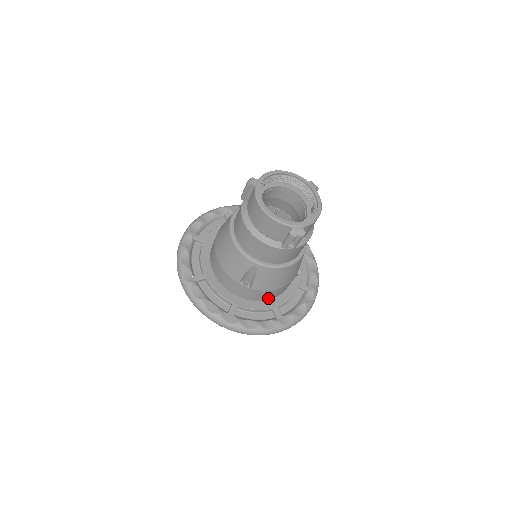
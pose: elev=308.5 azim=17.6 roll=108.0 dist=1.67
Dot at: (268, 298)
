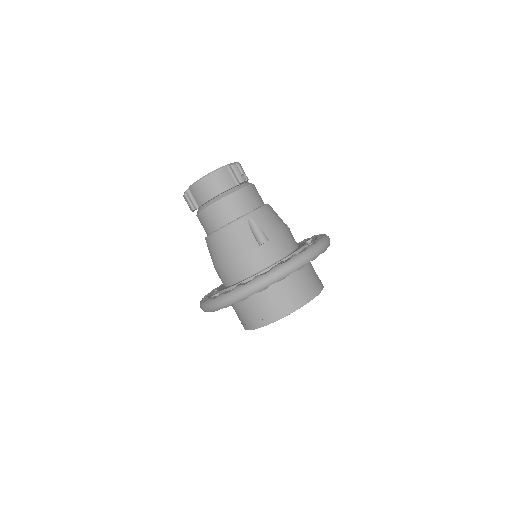
Dot at: (292, 247)
